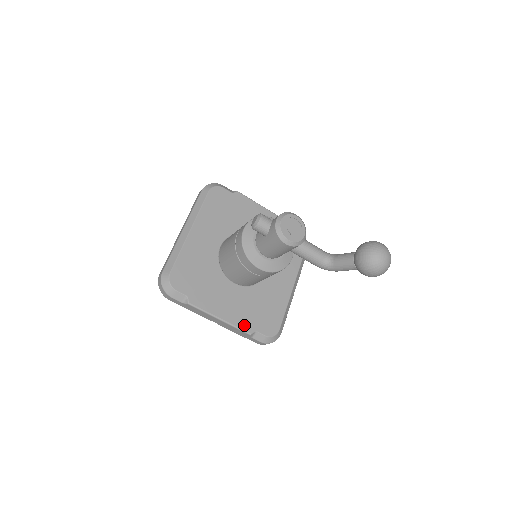
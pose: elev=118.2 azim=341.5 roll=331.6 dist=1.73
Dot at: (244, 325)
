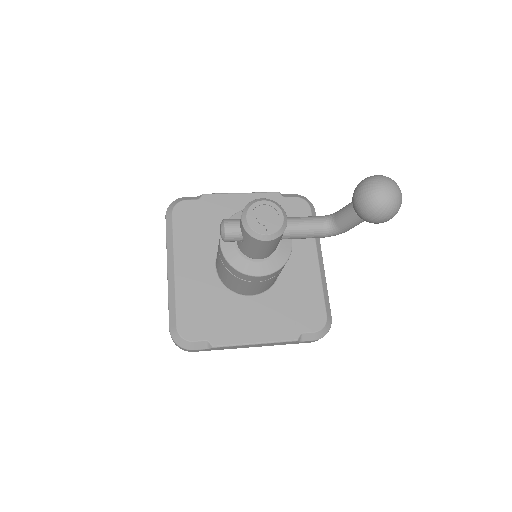
Dot at: (285, 335)
